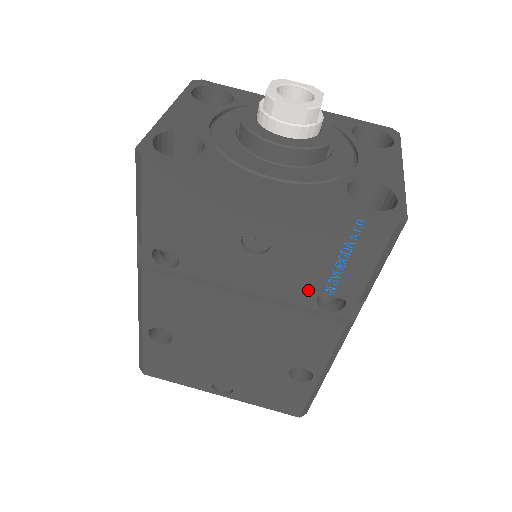
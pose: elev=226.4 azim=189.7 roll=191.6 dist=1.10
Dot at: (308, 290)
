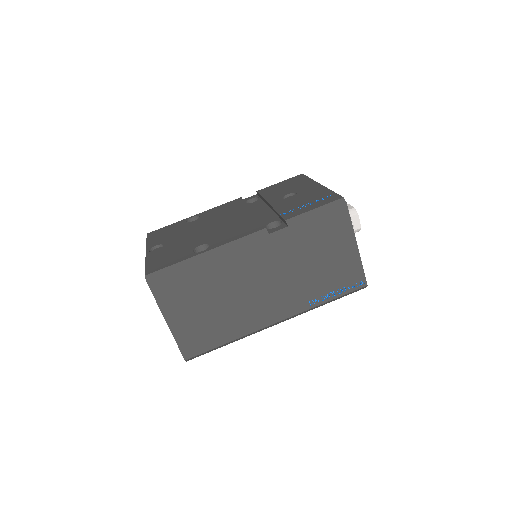
Dot at: (274, 219)
